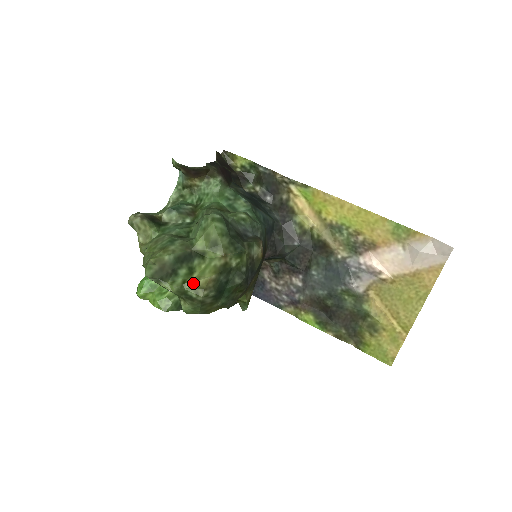
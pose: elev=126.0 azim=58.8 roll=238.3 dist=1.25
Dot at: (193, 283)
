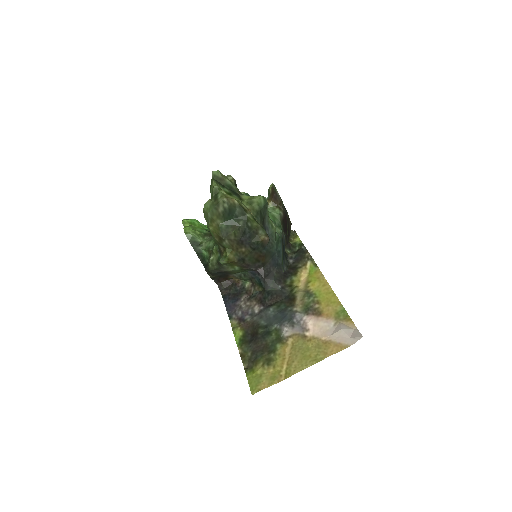
Dot at: (225, 194)
